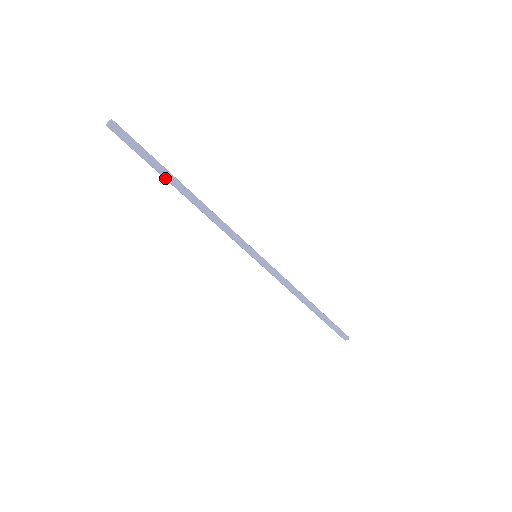
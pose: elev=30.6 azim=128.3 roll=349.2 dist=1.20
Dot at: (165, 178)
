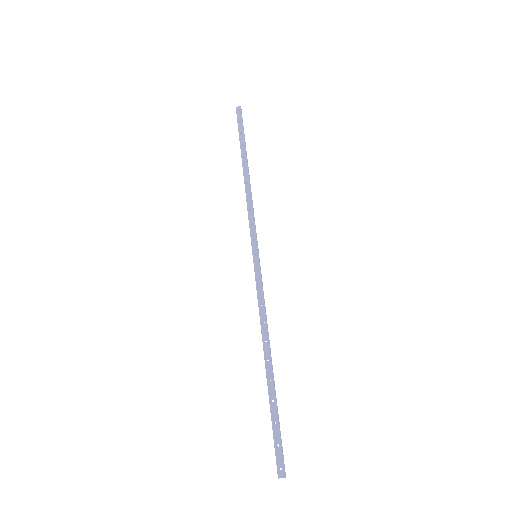
Dot at: (241, 151)
